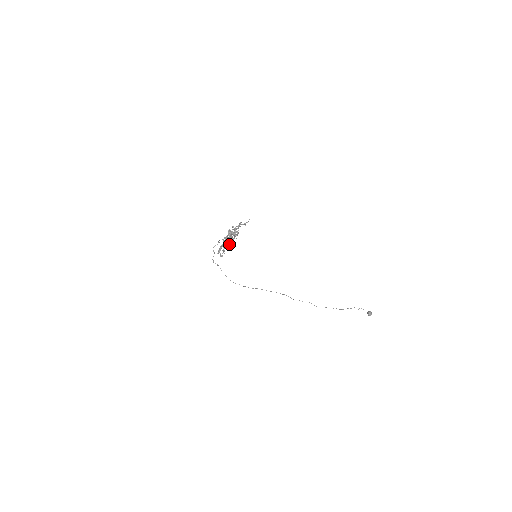
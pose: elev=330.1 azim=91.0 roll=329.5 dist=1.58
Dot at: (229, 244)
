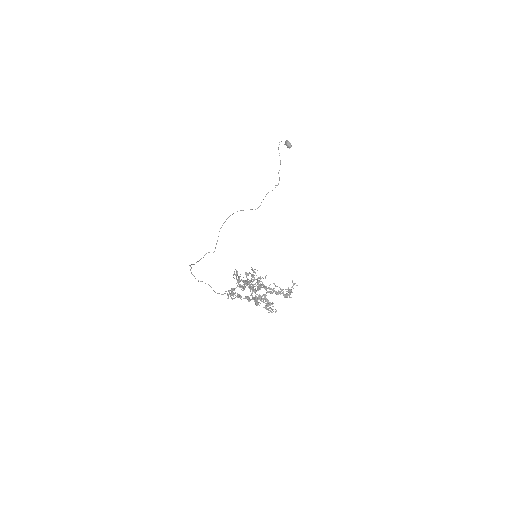
Dot at: occluded
